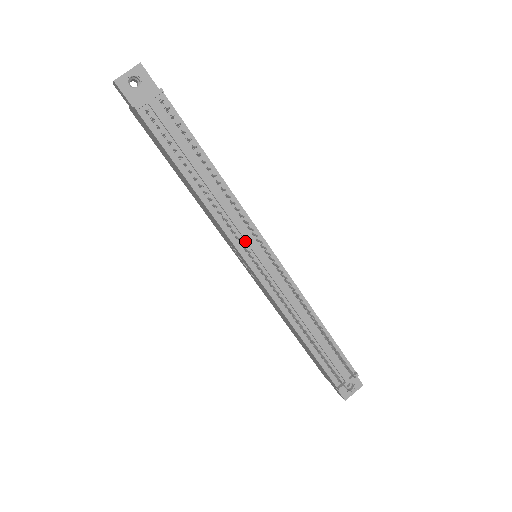
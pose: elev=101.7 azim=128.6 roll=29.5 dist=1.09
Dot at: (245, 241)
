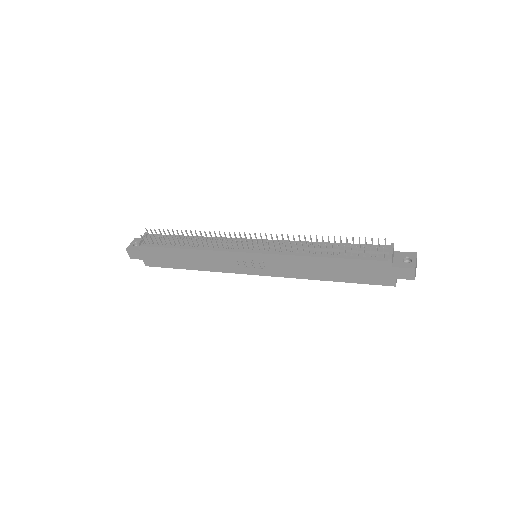
Dot at: (235, 246)
